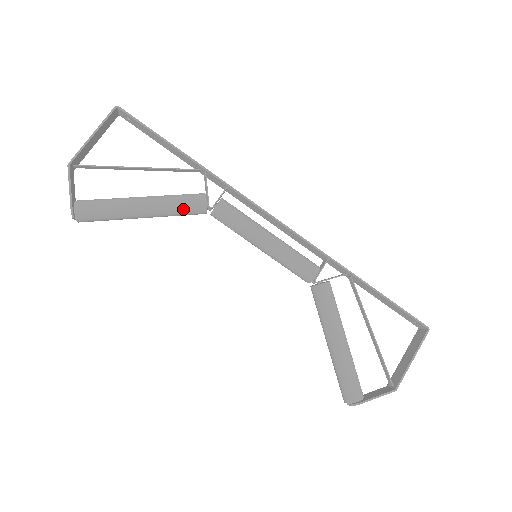
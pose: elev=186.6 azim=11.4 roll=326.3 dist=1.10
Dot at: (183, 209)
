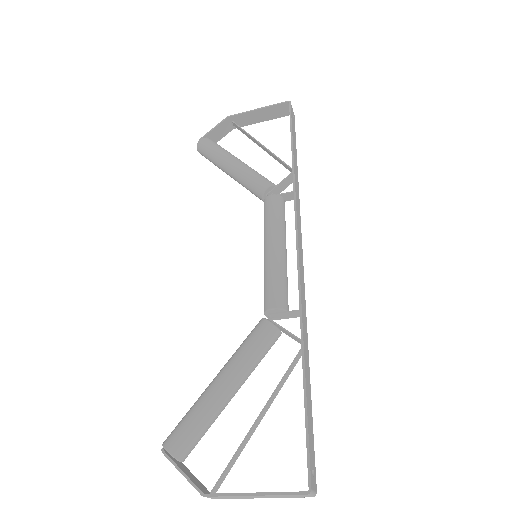
Dot at: (250, 182)
